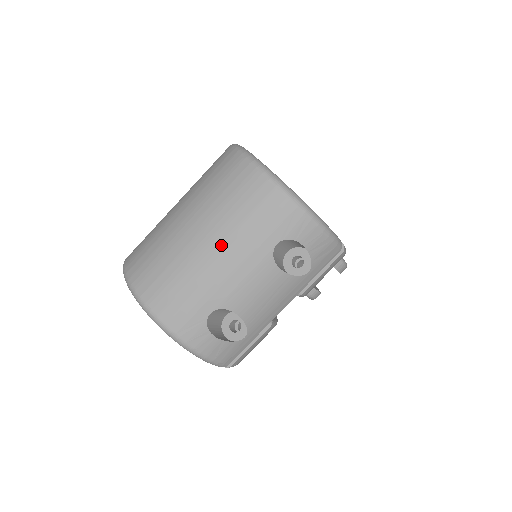
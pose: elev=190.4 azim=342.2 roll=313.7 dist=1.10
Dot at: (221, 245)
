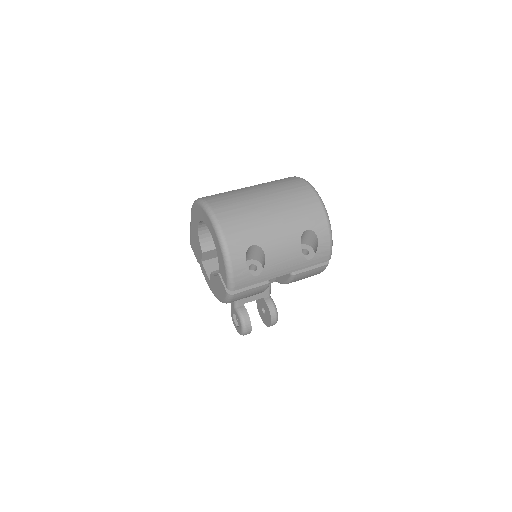
Dot at: (278, 212)
